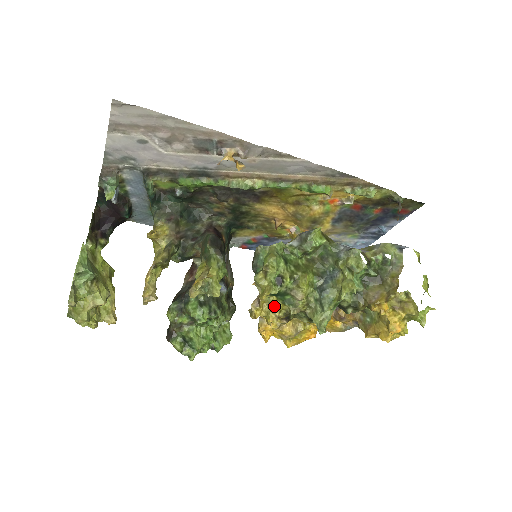
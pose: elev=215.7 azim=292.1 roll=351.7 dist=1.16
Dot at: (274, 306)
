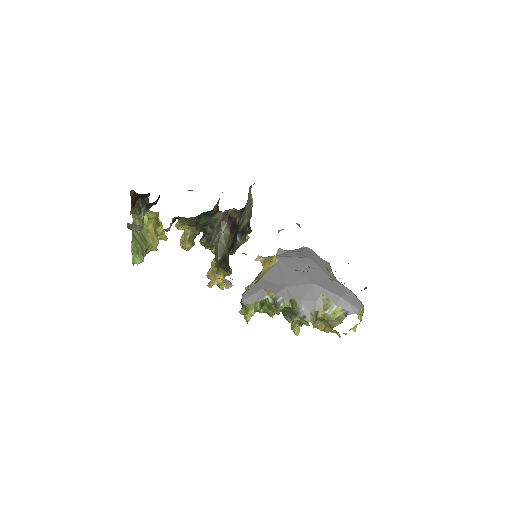
Dot at: occluded
